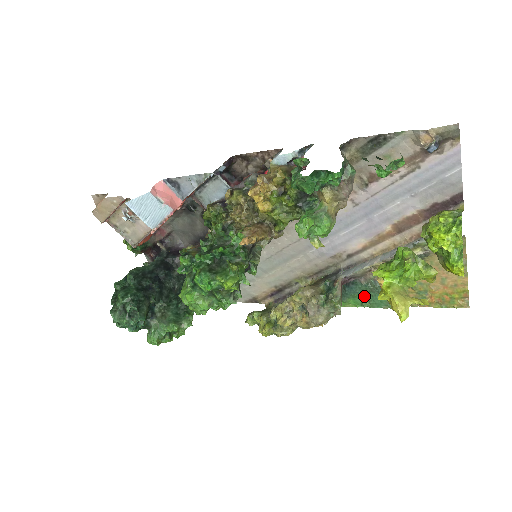
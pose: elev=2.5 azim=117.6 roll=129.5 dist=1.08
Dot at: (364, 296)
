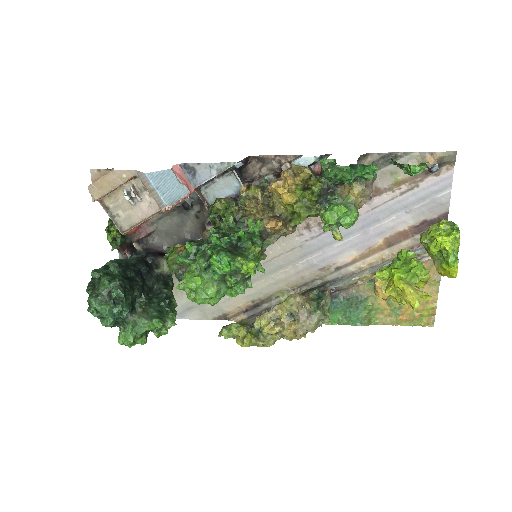
Dot at: (342, 312)
